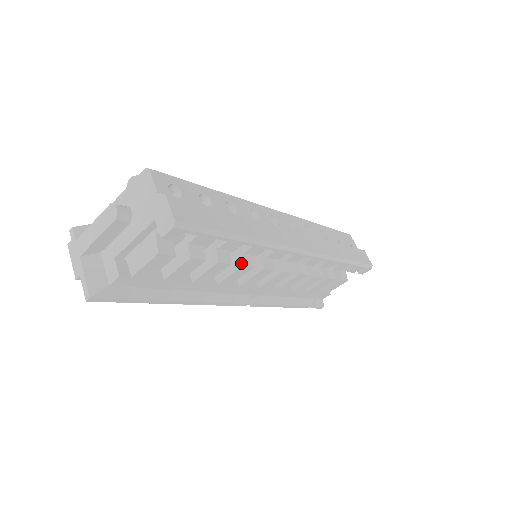
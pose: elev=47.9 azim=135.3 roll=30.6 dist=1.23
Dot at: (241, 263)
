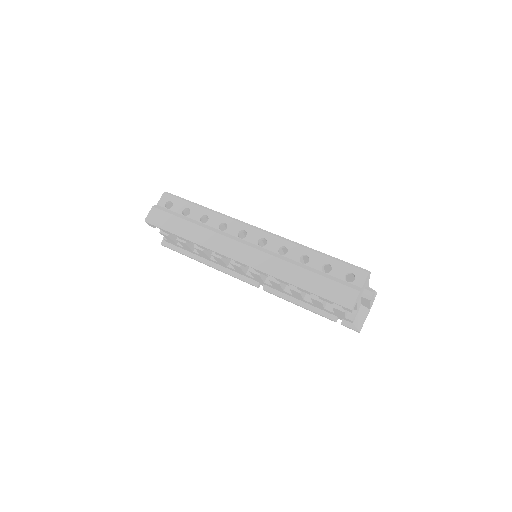
Dot at: (212, 253)
